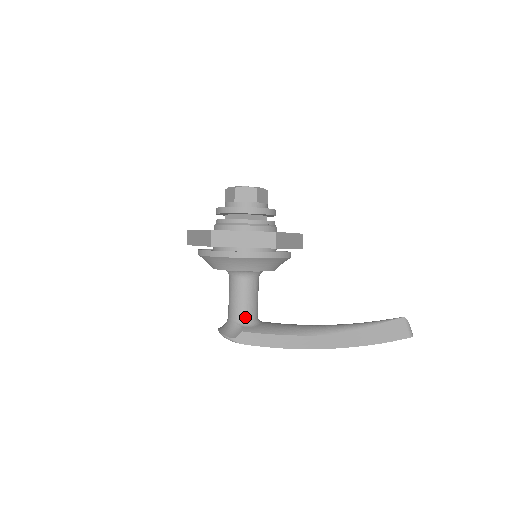
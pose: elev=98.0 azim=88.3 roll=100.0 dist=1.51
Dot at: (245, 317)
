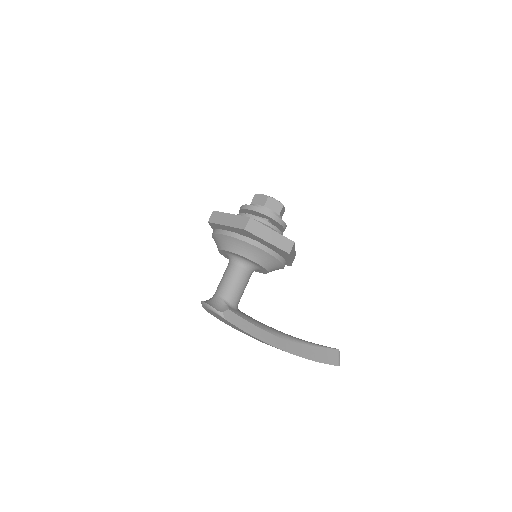
Dot at: (233, 299)
